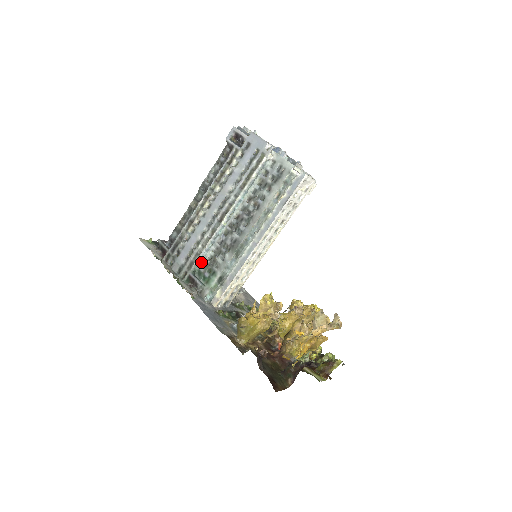
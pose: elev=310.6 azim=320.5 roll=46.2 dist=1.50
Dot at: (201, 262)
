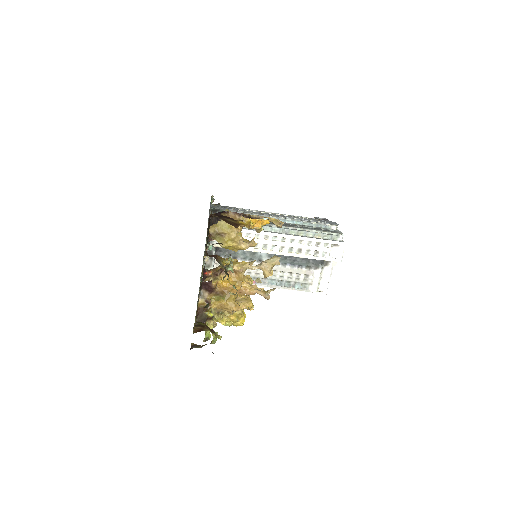
Dot at: occluded
